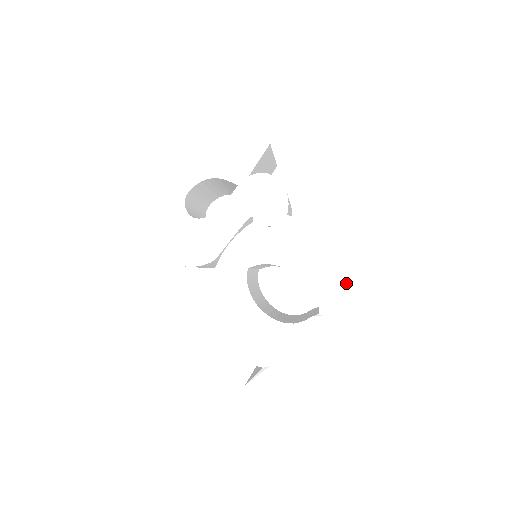
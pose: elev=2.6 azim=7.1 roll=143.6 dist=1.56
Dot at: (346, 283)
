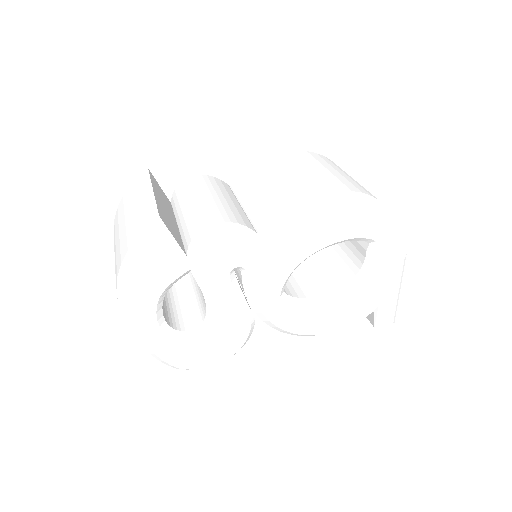
Dot at: (366, 208)
